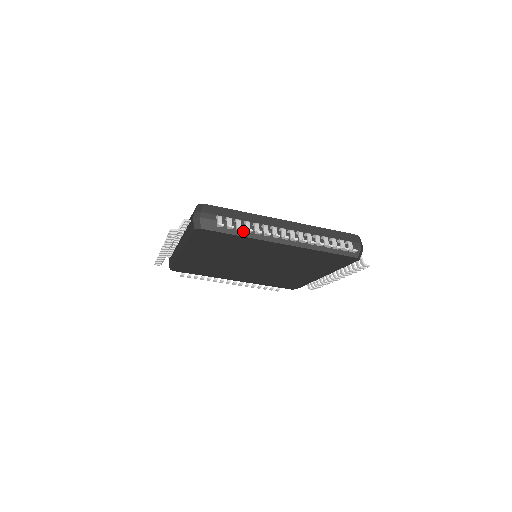
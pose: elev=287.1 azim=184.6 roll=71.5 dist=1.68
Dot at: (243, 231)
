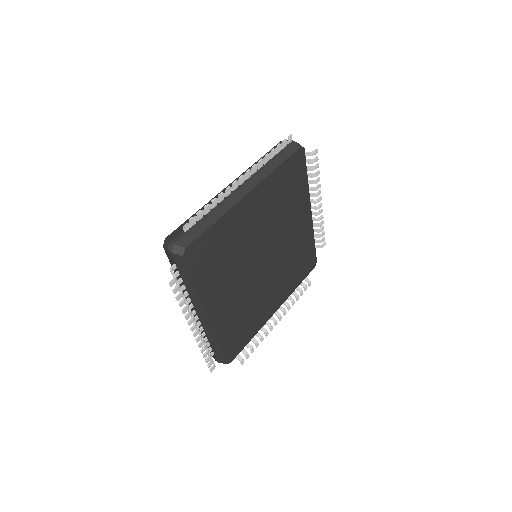
Dot at: occluded
